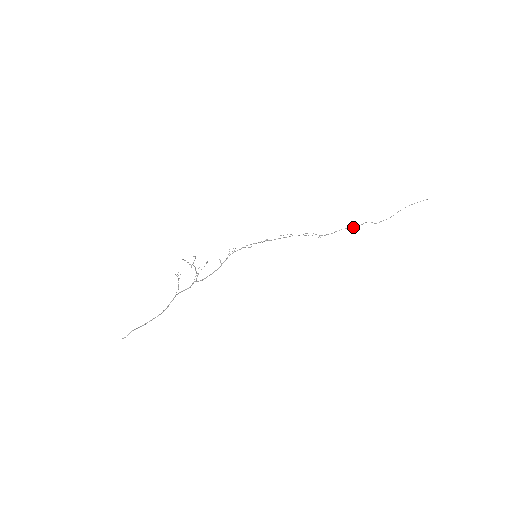
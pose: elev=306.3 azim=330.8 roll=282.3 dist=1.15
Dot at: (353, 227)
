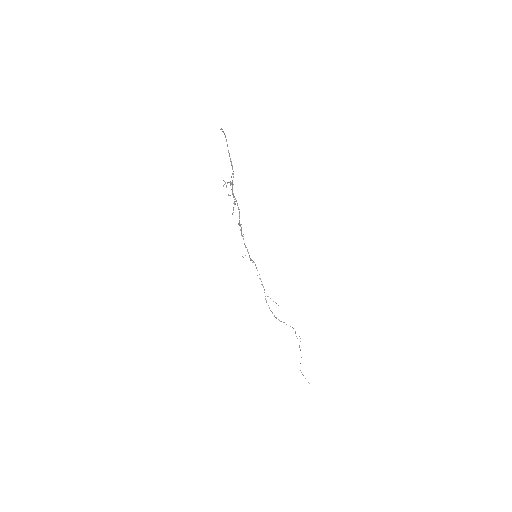
Dot at: occluded
